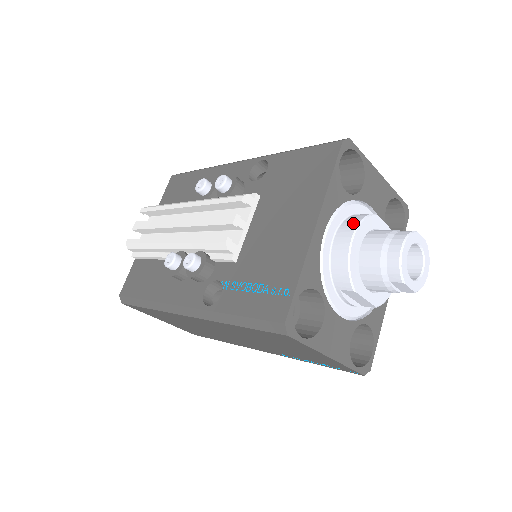
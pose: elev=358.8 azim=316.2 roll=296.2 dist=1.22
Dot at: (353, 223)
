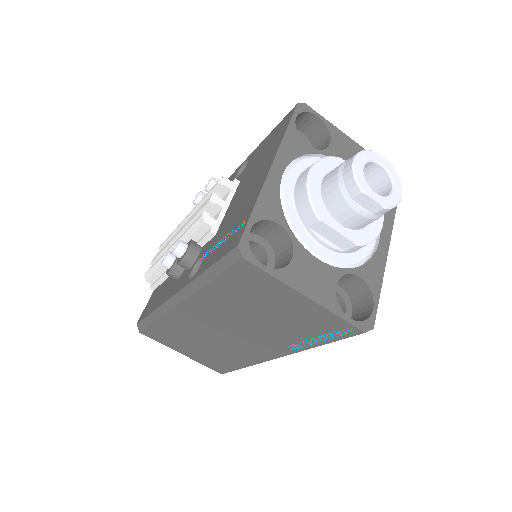
Dot at: (313, 163)
